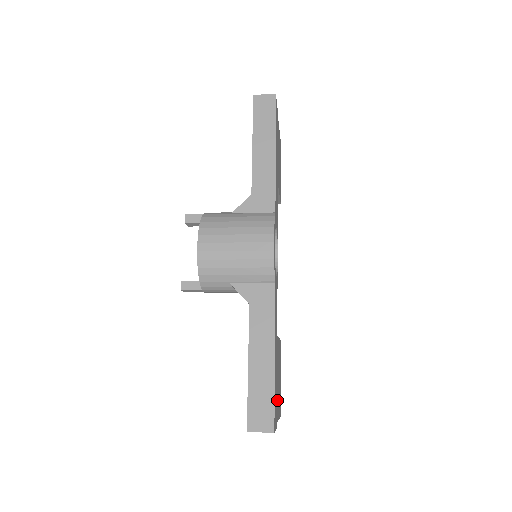
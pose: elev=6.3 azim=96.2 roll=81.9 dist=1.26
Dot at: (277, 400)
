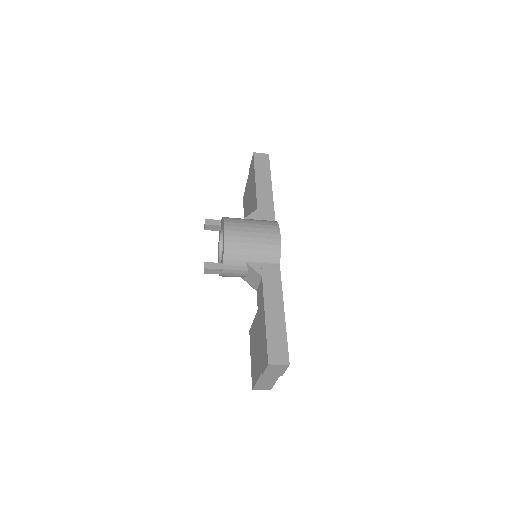
Dot at: occluded
